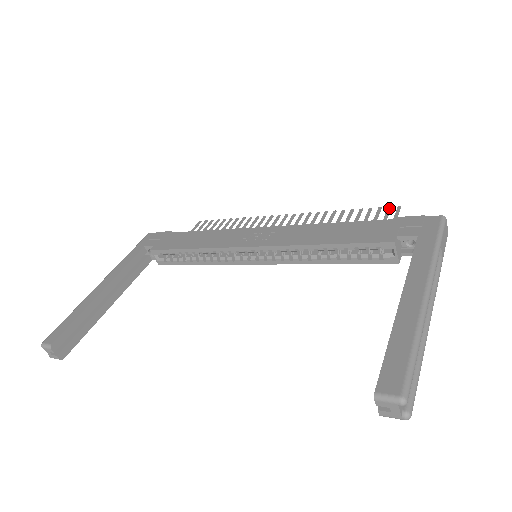
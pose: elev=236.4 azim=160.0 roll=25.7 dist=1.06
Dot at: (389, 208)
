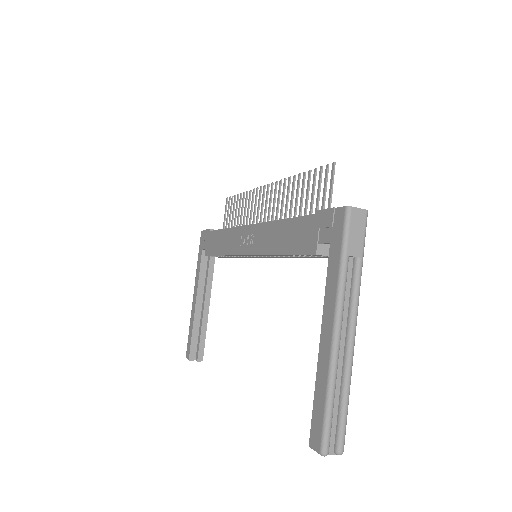
Dot at: (326, 169)
